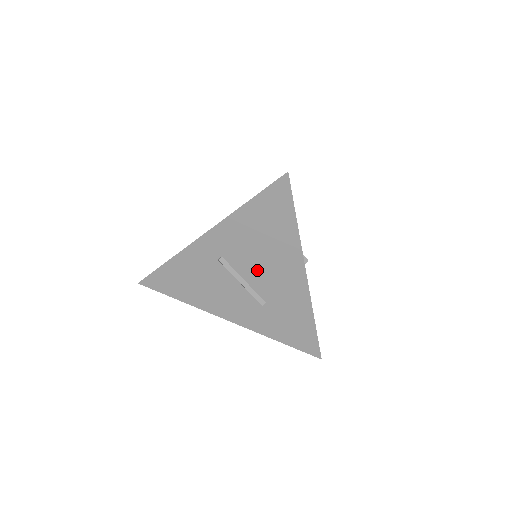
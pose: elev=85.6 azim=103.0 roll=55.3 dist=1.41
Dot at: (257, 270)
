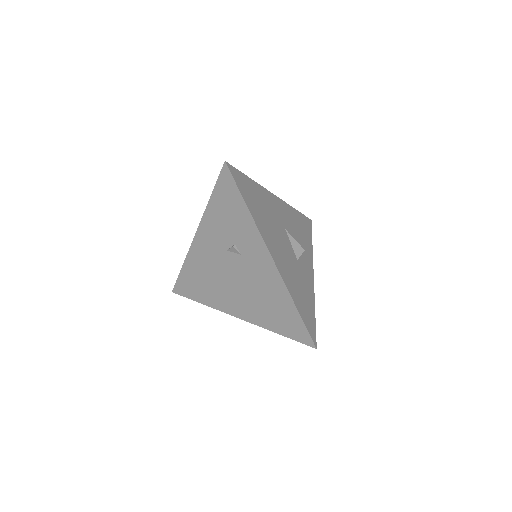
Dot at: occluded
